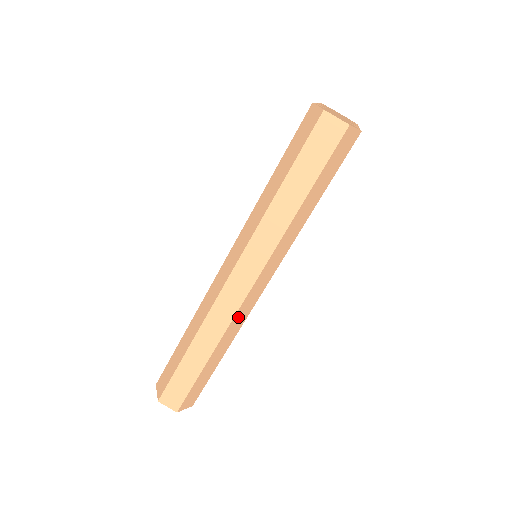
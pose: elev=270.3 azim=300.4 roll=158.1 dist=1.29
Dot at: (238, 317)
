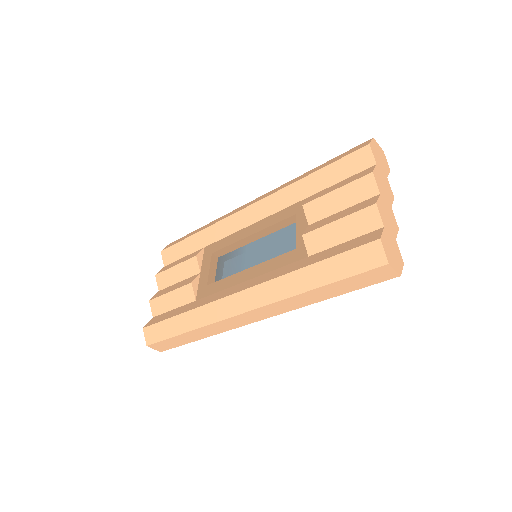
Dot at: occluded
